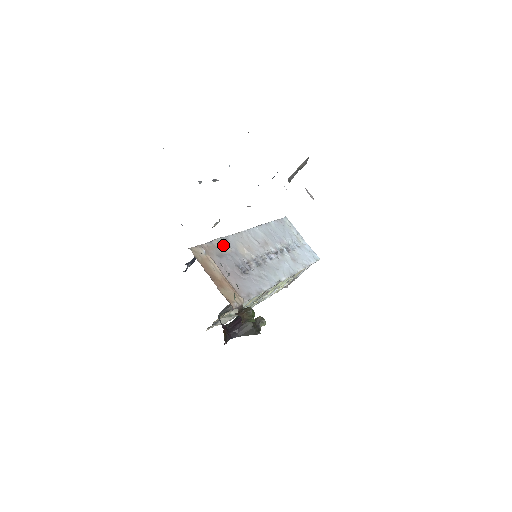
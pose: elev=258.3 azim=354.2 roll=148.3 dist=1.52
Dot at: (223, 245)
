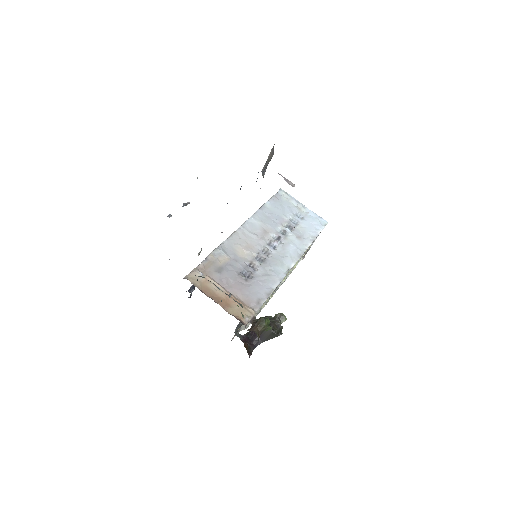
Dot at: (220, 256)
